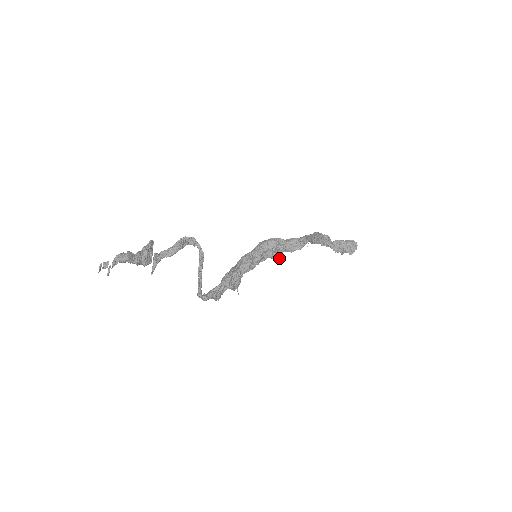
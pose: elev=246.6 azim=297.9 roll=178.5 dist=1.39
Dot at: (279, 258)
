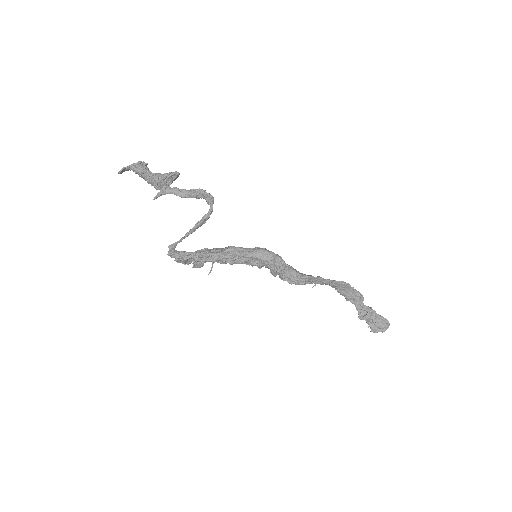
Dot at: (274, 275)
